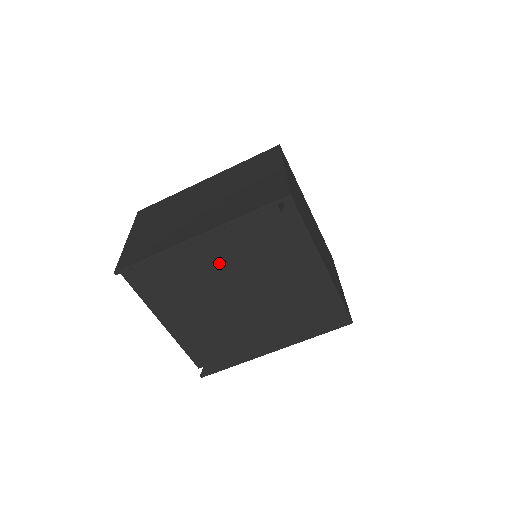
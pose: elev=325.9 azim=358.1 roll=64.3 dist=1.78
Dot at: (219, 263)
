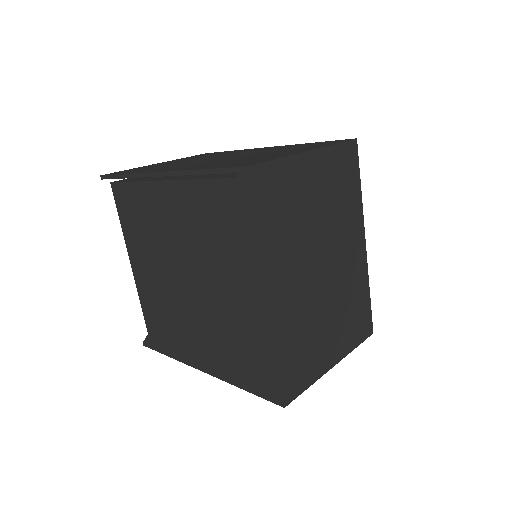
Dot at: (179, 222)
